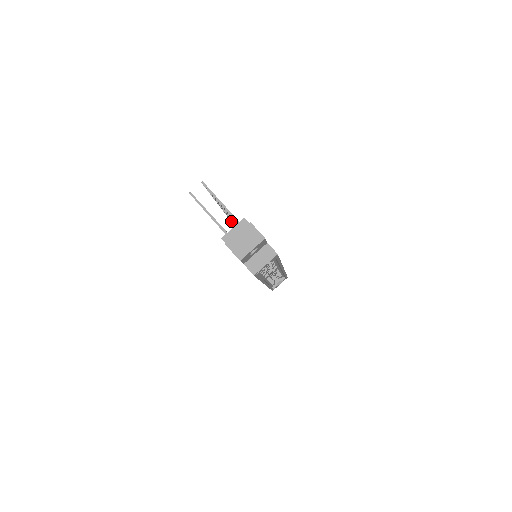
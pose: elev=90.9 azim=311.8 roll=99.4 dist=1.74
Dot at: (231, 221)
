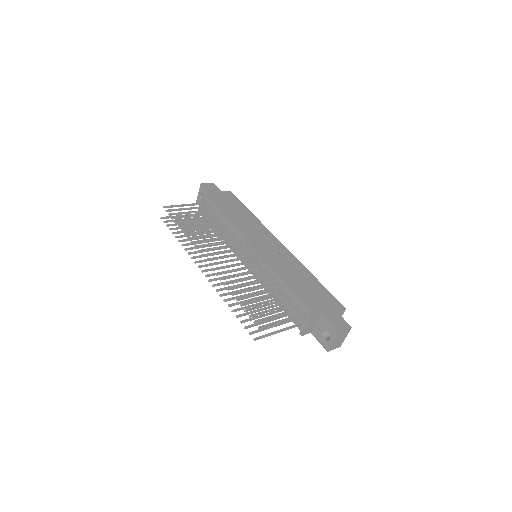
Dot at: occluded
